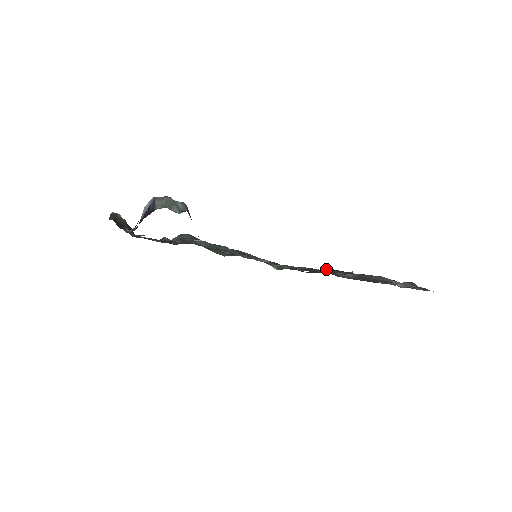
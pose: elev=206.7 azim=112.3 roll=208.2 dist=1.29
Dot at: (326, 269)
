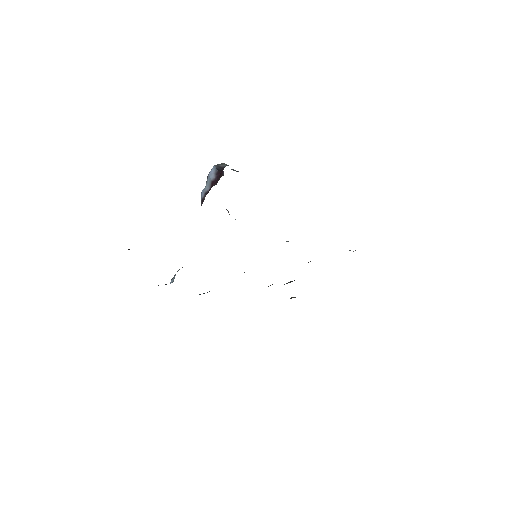
Dot at: (286, 283)
